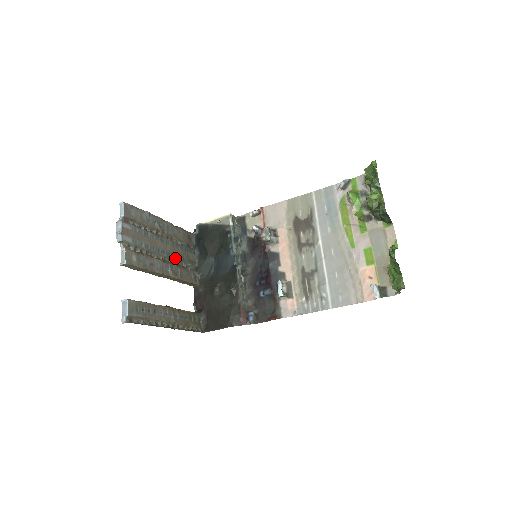
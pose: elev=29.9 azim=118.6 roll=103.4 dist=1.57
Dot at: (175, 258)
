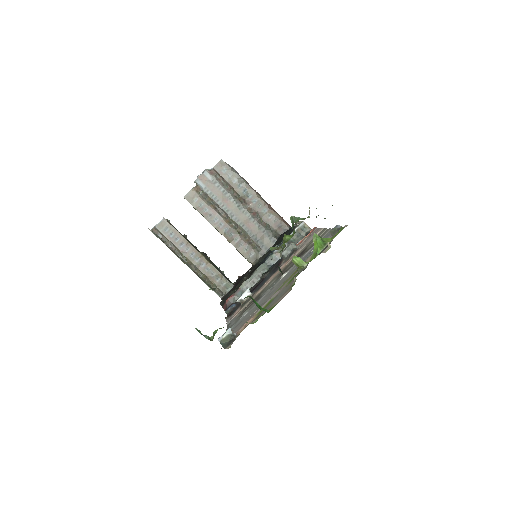
Dot at: (243, 228)
